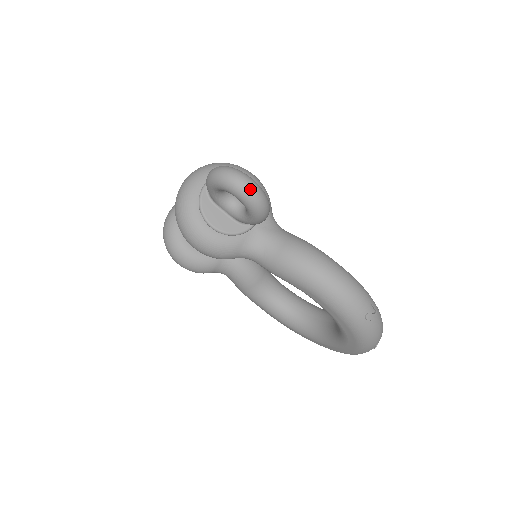
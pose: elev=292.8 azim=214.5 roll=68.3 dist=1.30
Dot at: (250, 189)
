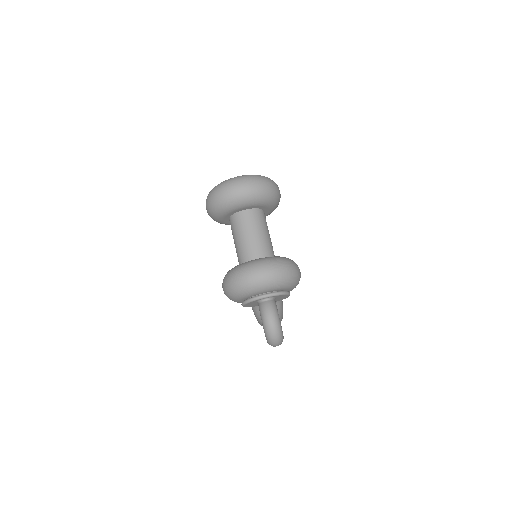
Dot at: (275, 346)
